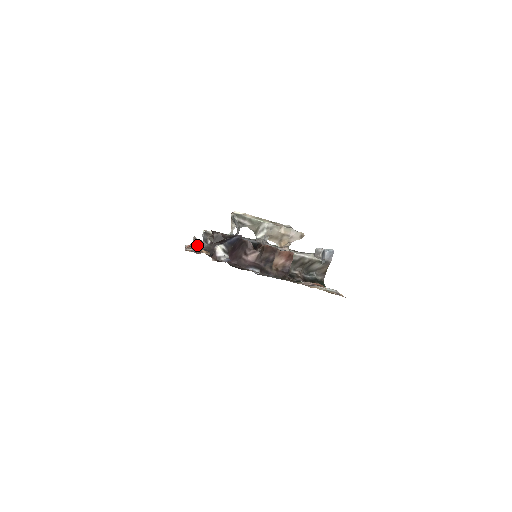
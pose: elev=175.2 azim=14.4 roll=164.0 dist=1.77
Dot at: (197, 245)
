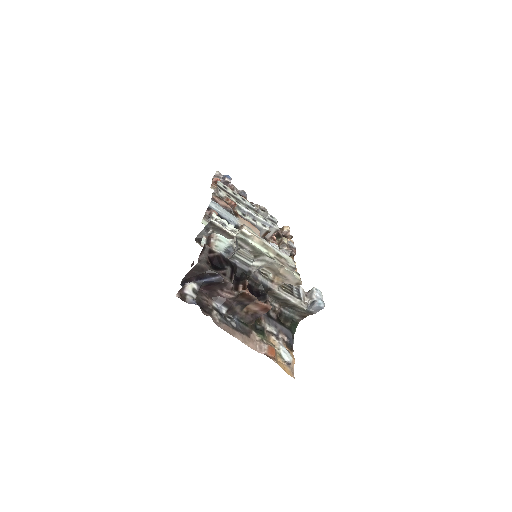
Dot at: (207, 212)
